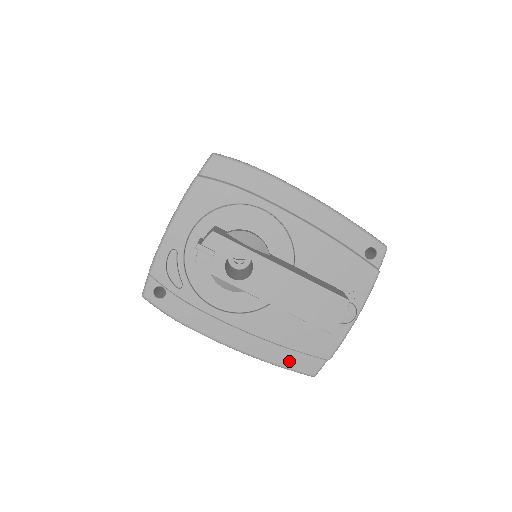
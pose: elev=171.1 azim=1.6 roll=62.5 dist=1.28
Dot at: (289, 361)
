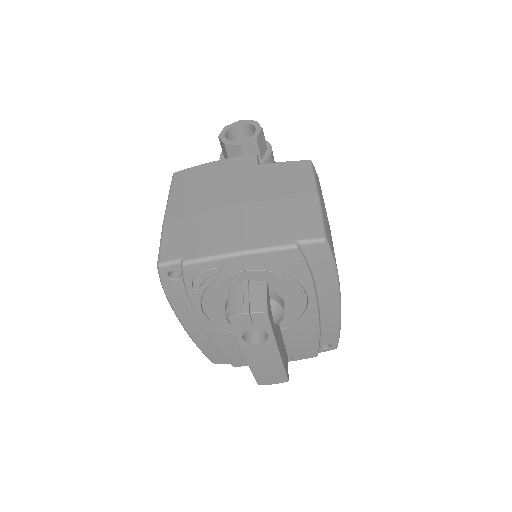
Dot at: (211, 353)
